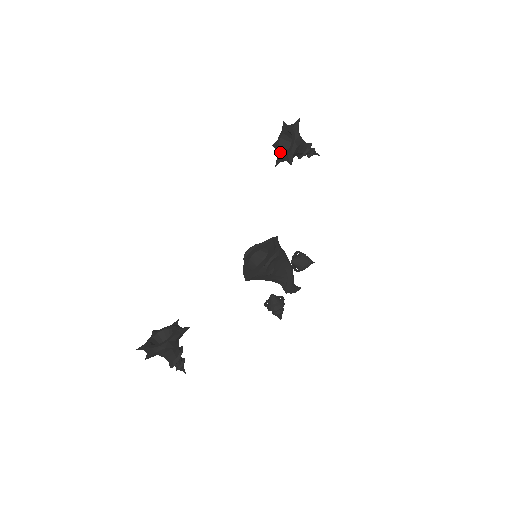
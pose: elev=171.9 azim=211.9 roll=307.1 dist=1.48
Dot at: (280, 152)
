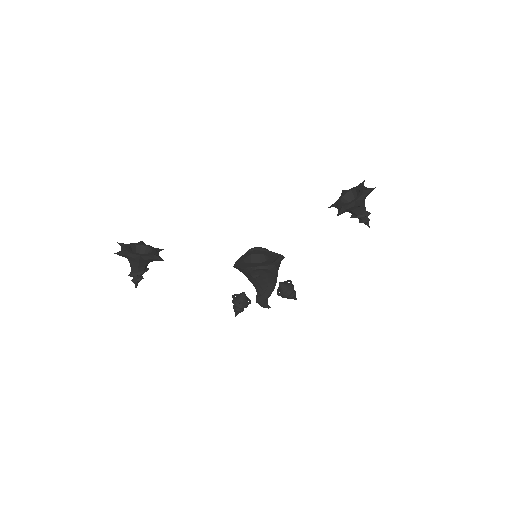
Dot at: (341, 200)
